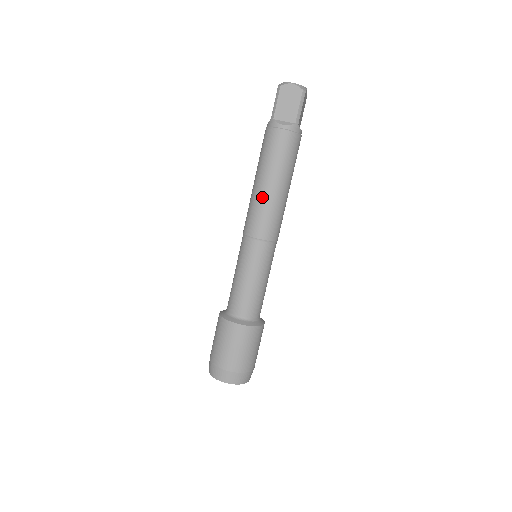
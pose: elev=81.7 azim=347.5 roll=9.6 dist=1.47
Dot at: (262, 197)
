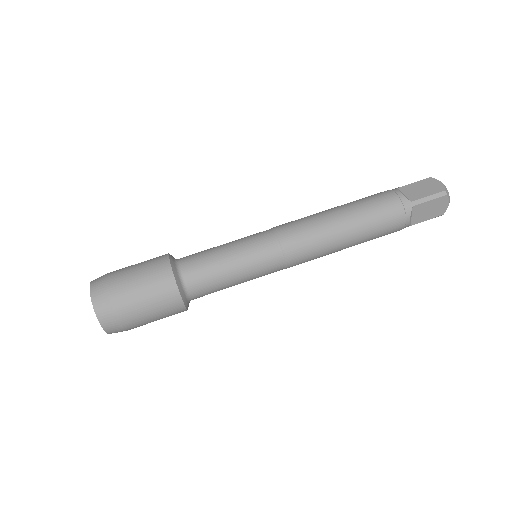
Dot at: (320, 215)
